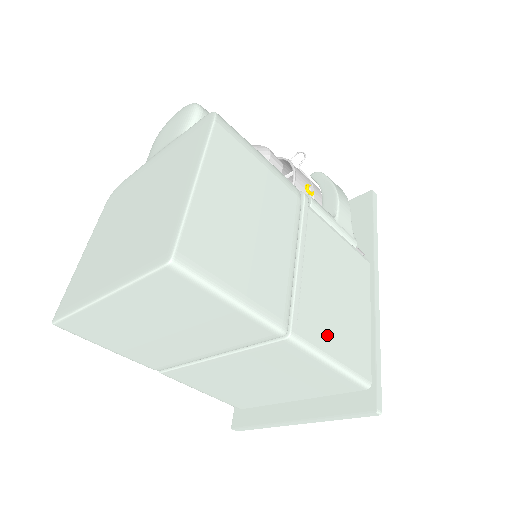
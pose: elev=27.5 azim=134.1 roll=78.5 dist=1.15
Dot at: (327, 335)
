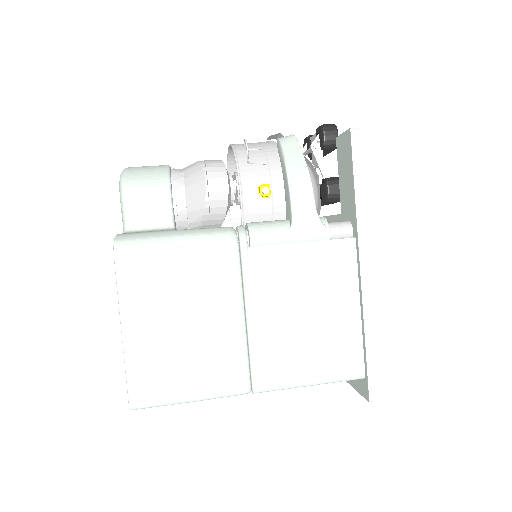
Dot at: (297, 366)
